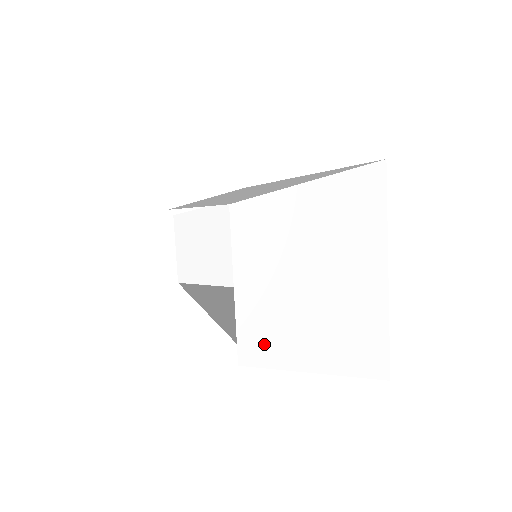
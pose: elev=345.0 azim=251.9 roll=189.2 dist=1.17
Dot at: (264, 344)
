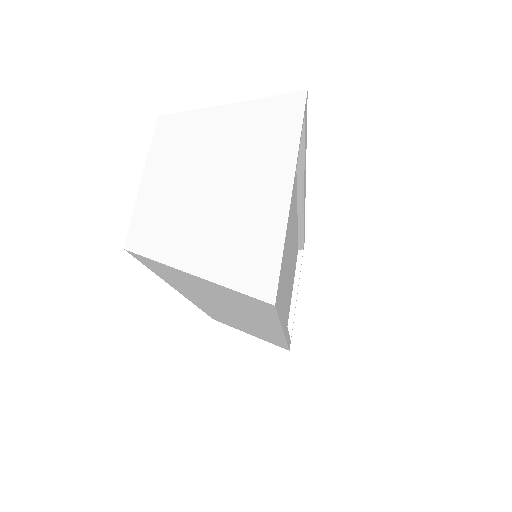
Dot at: (152, 235)
